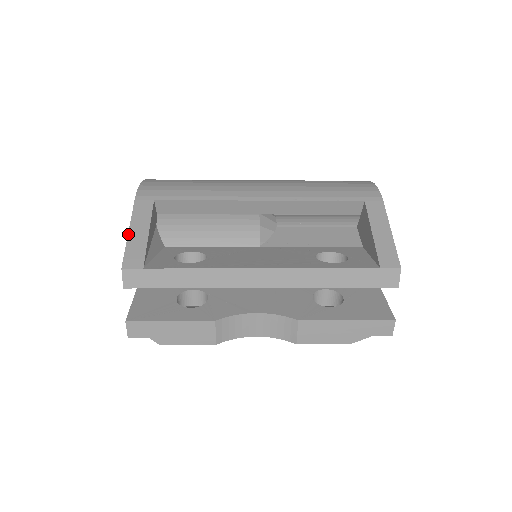
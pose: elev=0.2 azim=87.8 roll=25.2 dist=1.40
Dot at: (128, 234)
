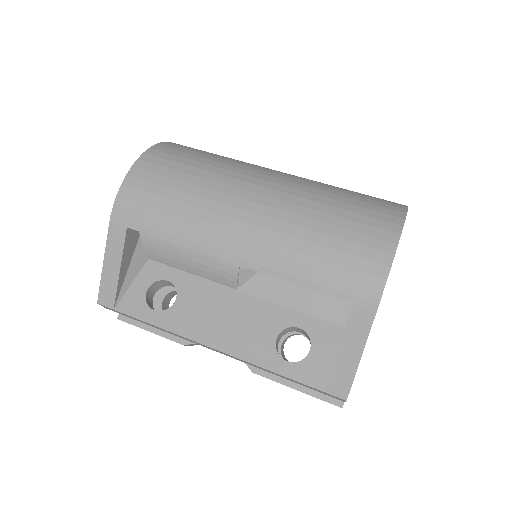
Dot at: (103, 266)
